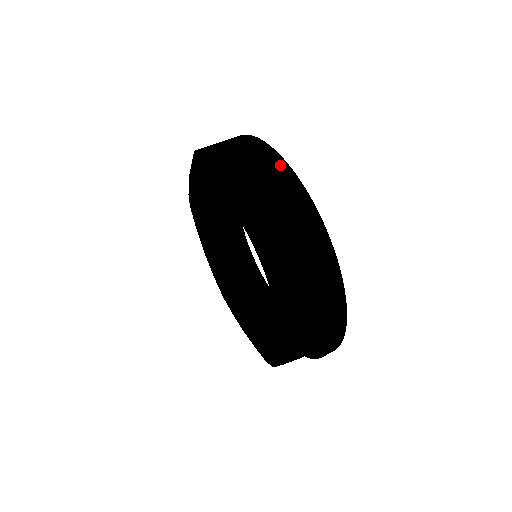
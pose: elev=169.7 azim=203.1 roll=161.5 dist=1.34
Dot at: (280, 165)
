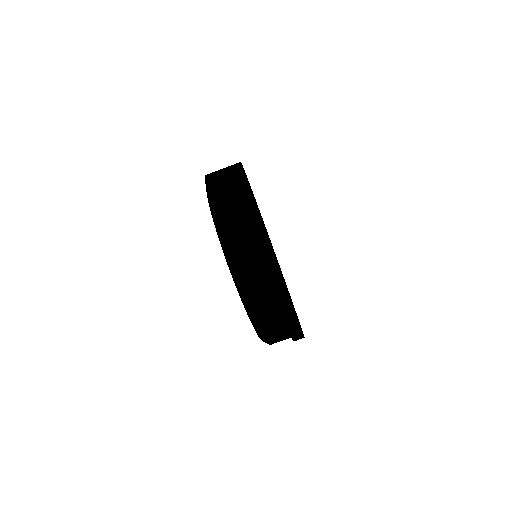
Dot at: occluded
